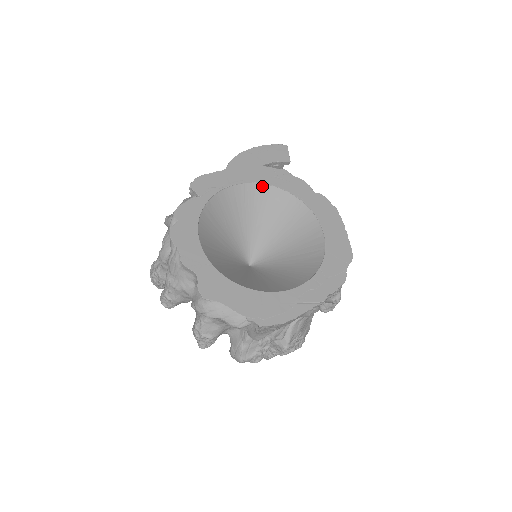
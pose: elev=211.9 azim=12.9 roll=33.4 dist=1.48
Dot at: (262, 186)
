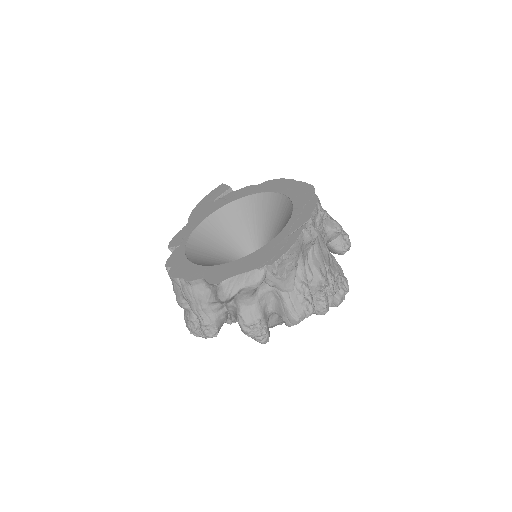
Dot at: (220, 211)
